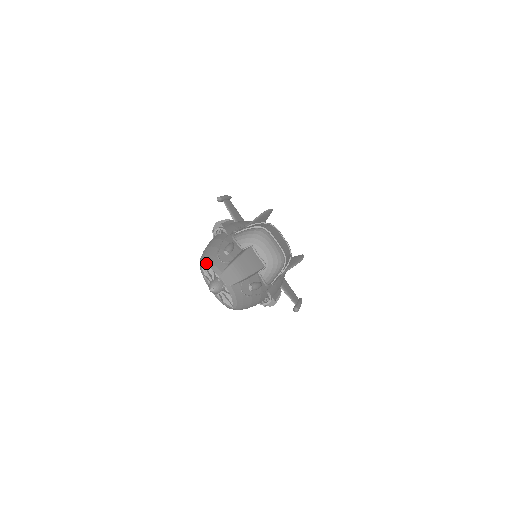
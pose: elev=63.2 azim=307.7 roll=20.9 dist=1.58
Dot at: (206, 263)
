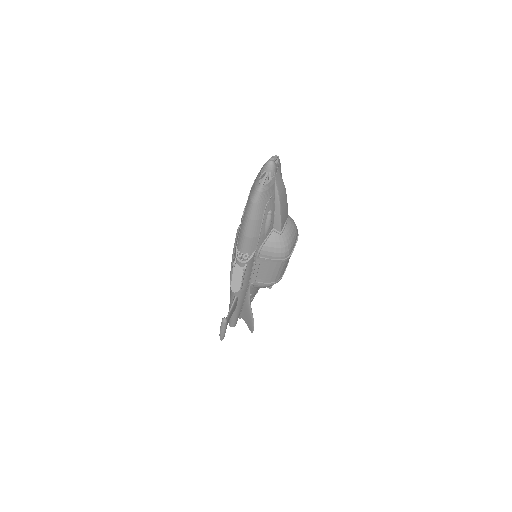
Dot at: occluded
